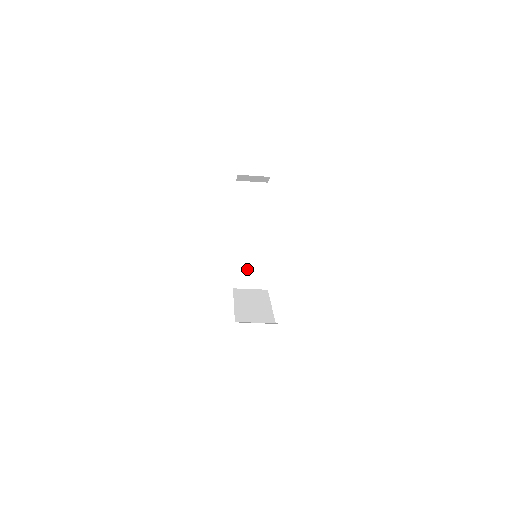
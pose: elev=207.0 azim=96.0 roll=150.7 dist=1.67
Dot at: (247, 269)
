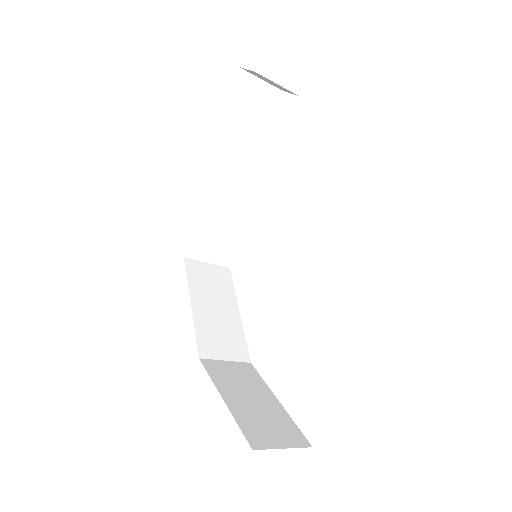
Dot at: (212, 231)
